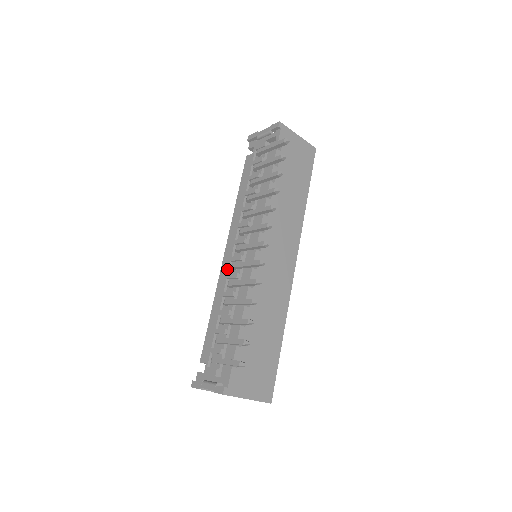
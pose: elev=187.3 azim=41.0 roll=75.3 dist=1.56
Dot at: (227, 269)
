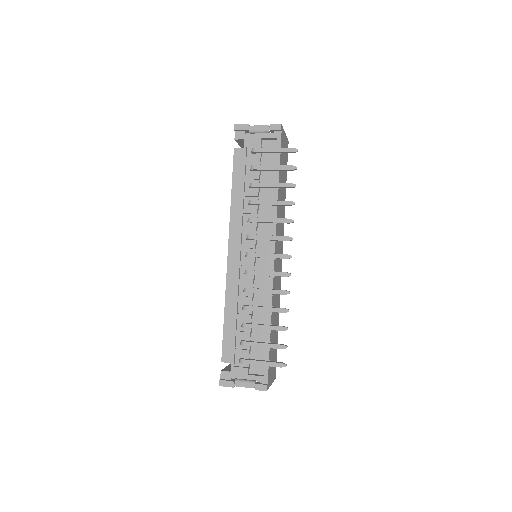
Dot at: (237, 273)
